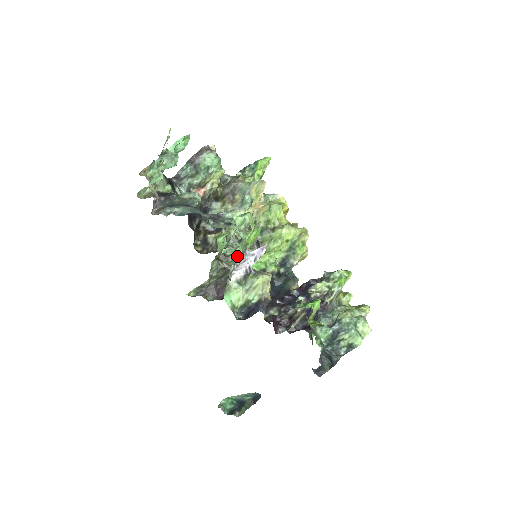
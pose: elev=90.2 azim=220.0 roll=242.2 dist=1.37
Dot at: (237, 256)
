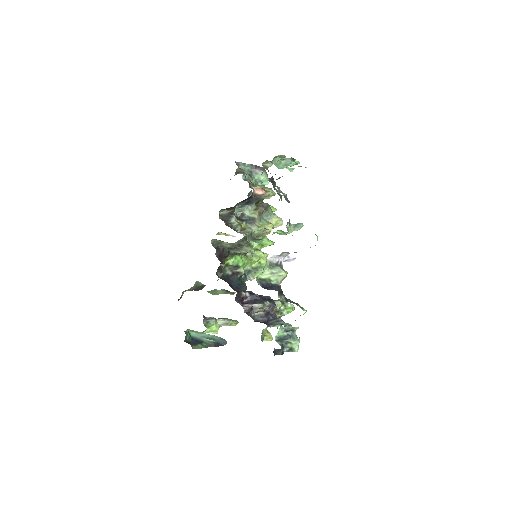
Dot at: (251, 246)
